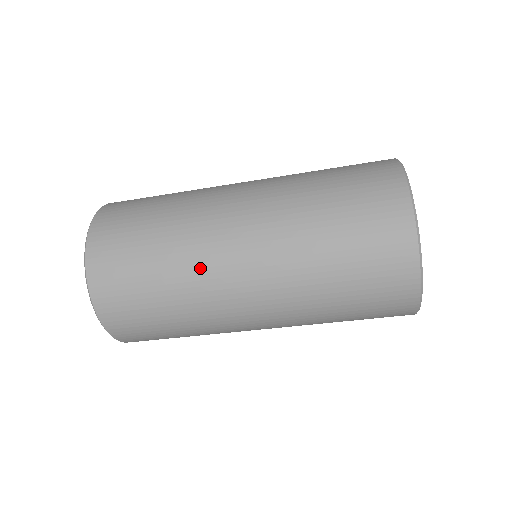
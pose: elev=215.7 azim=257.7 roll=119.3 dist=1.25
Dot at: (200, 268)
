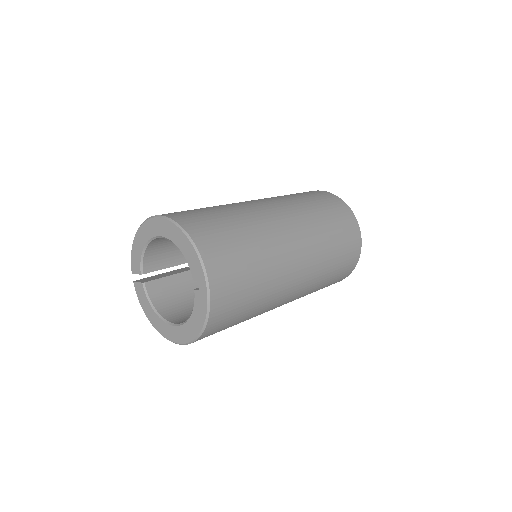
Dot at: occluded
